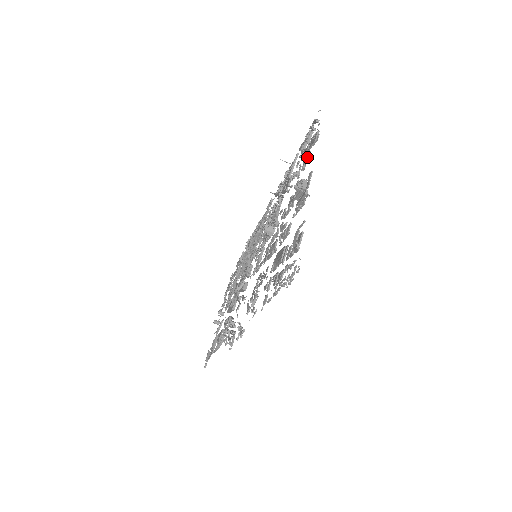
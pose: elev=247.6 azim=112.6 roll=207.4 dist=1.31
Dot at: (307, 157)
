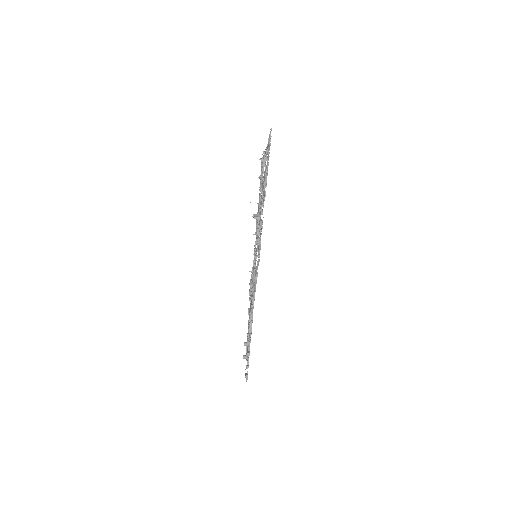
Dot at: occluded
